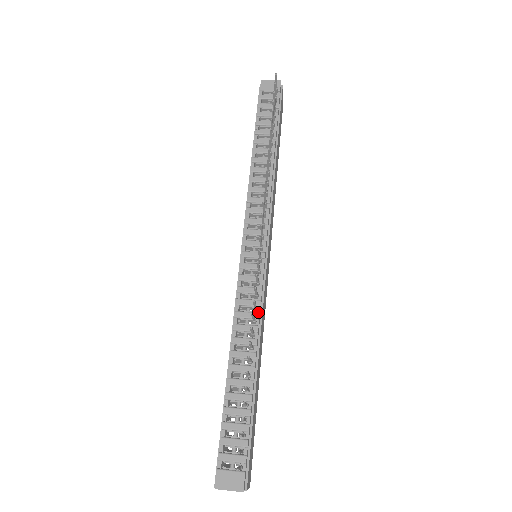
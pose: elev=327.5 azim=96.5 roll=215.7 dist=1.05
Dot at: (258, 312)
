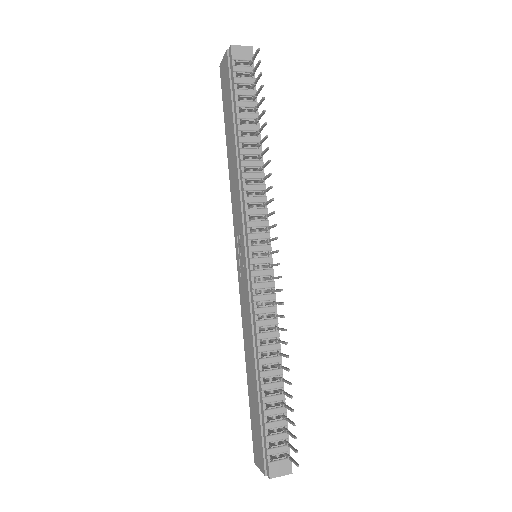
Dot at: (276, 318)
